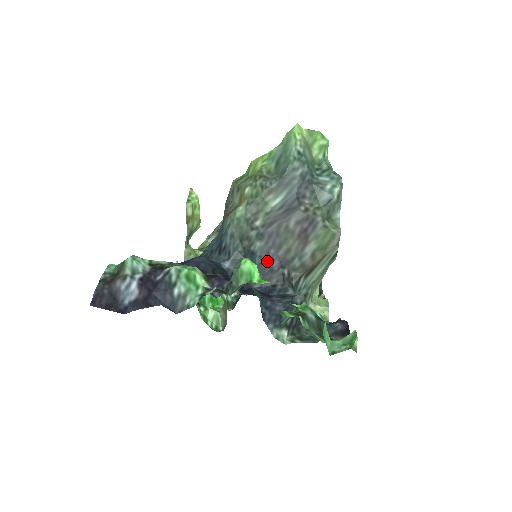
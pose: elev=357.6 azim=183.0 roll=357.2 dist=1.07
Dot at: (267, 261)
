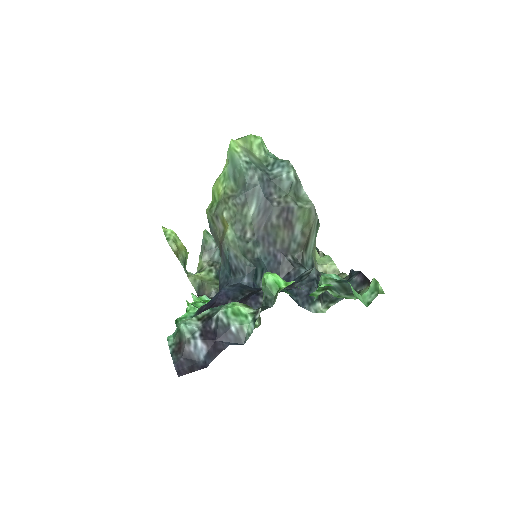
Dot at: (272, 259)
